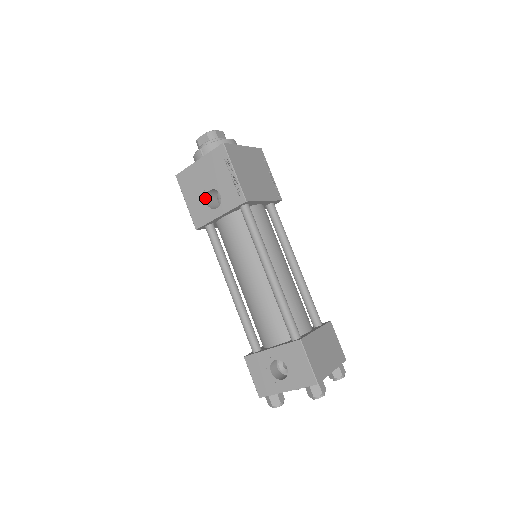
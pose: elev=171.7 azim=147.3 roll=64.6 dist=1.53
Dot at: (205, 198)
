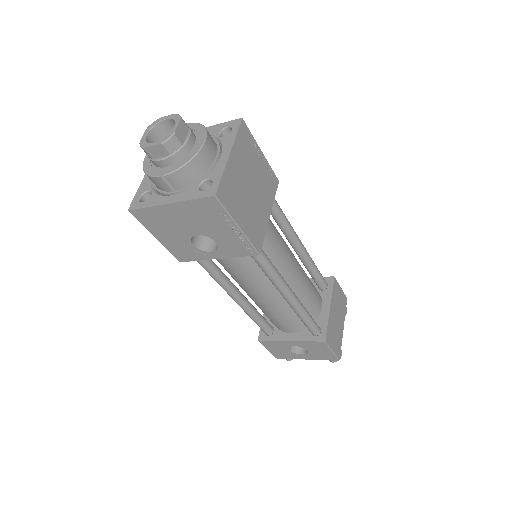
Dot at: (190, 240)
